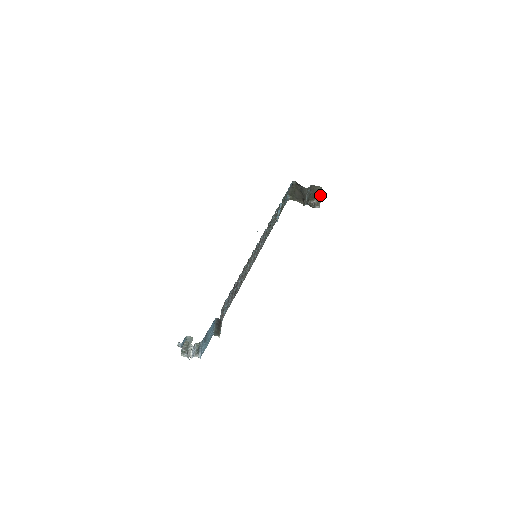
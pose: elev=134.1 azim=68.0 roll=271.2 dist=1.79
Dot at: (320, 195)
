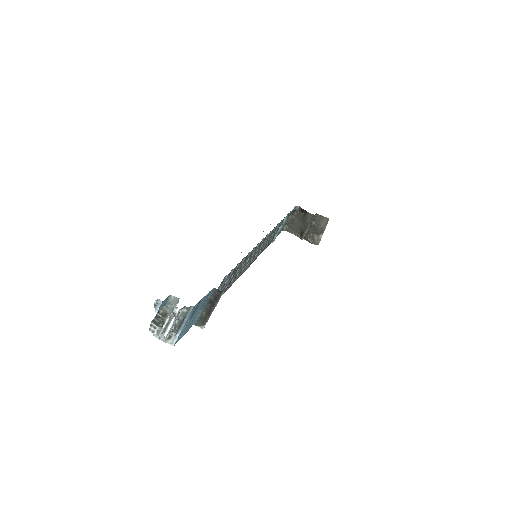
Dot at: (324, 229)
